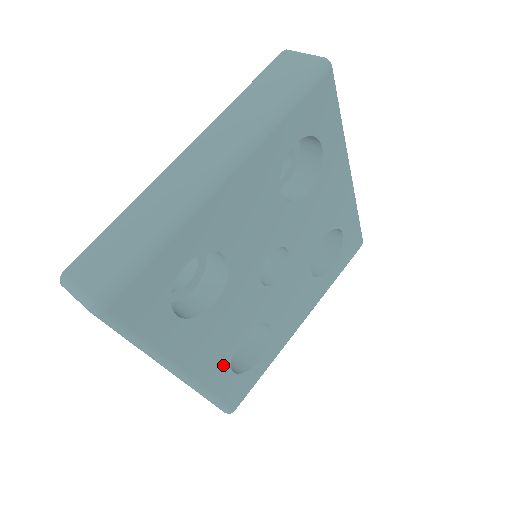
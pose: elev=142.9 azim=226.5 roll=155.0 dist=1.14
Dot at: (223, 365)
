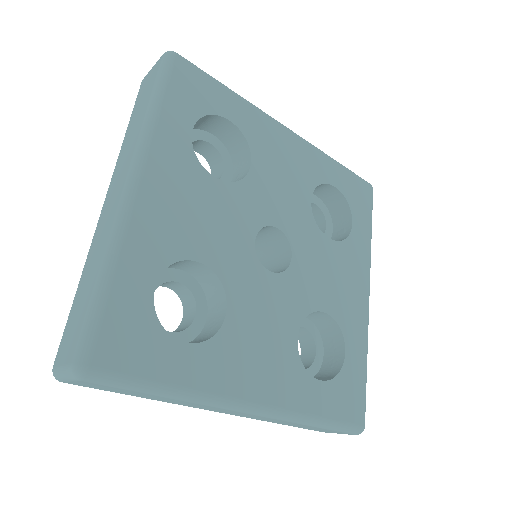
Dot at: (160, 254)
